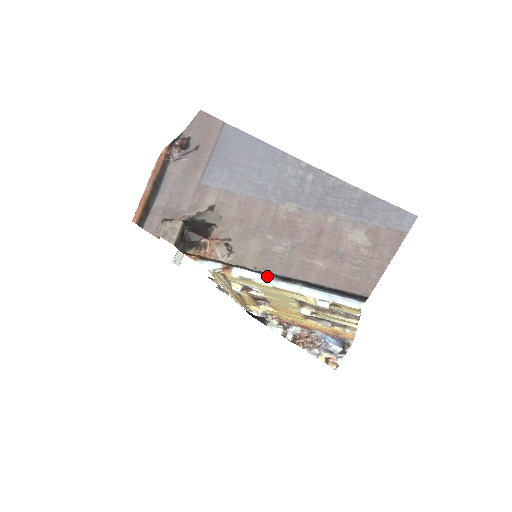
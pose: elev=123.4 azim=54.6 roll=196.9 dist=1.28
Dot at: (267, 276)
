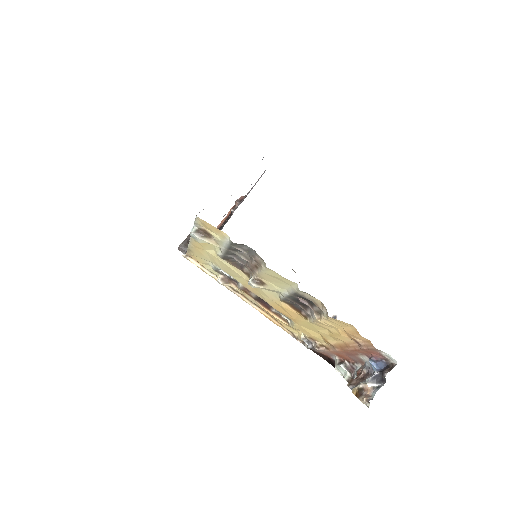
Dot at: occluded
